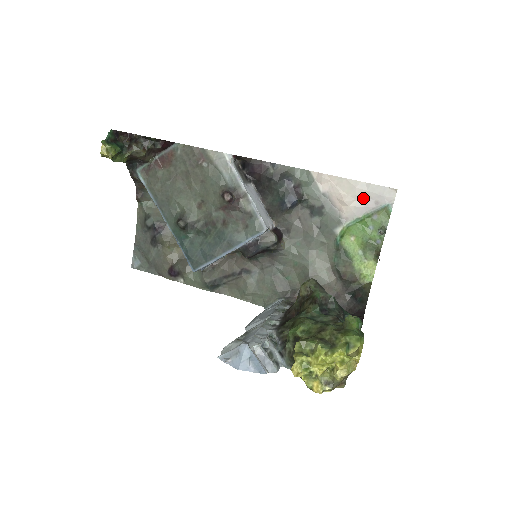
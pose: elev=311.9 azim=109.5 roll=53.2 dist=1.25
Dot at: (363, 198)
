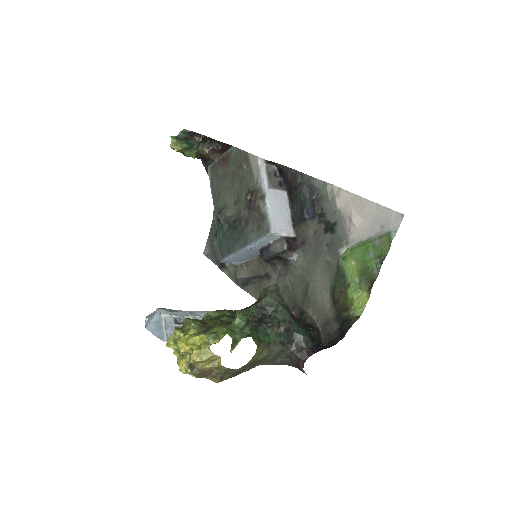
Dot at: (371, 220)
